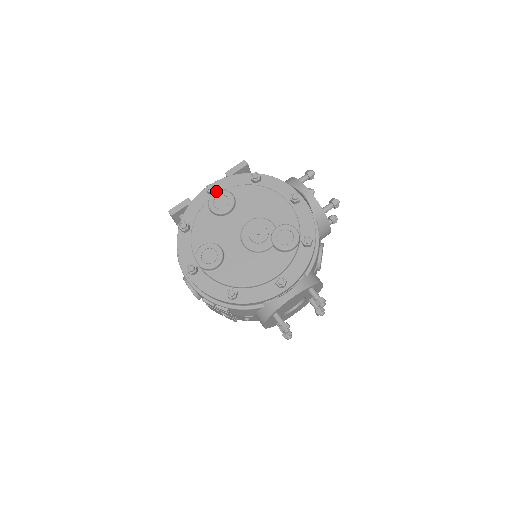
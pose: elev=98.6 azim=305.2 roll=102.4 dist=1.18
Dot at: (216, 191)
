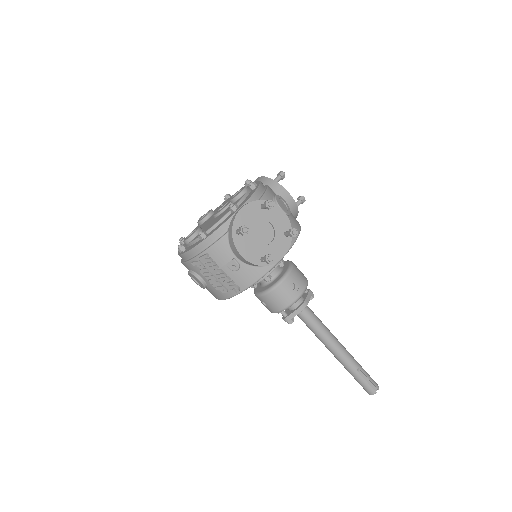
Dot at: (203, 216)
